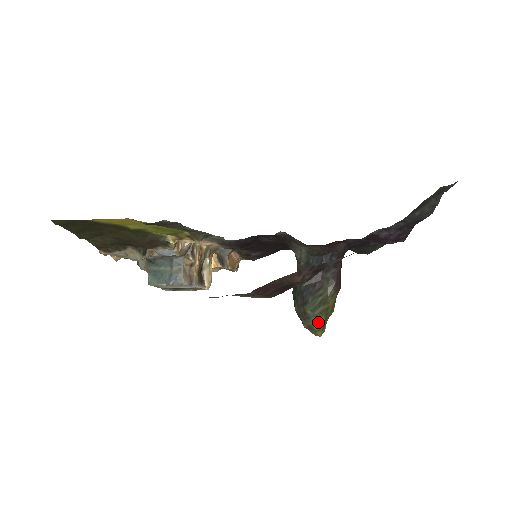
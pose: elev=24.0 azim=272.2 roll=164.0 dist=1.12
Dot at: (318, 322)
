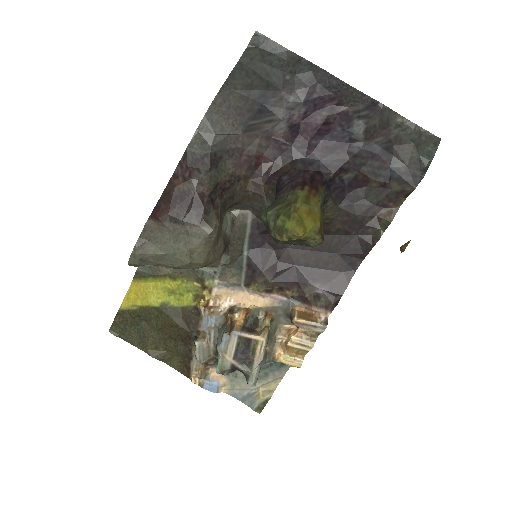
Dot at: (277, 217)
